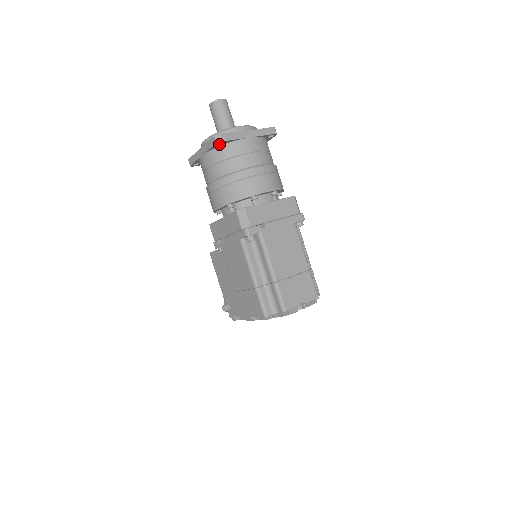
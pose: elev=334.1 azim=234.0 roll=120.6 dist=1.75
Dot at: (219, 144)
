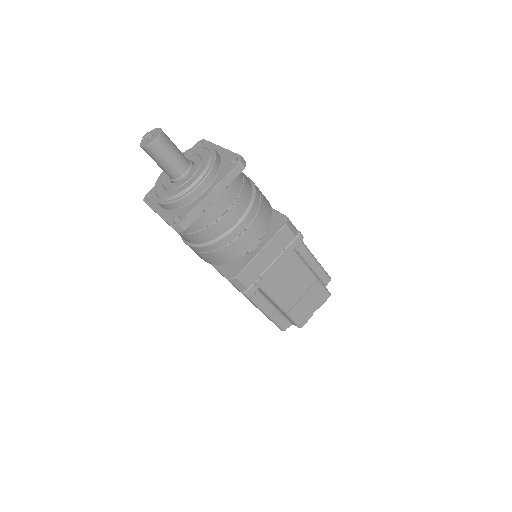
Dot at: occluded
